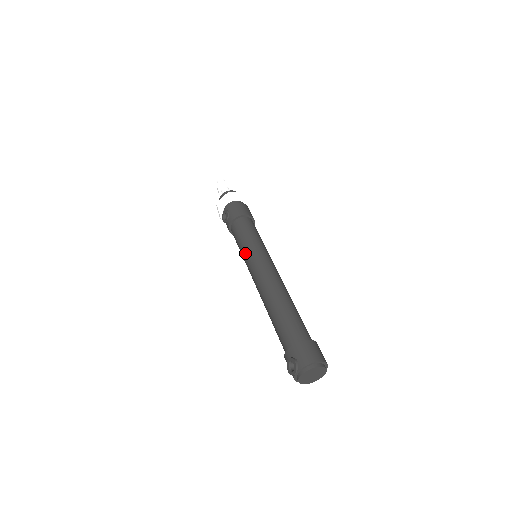
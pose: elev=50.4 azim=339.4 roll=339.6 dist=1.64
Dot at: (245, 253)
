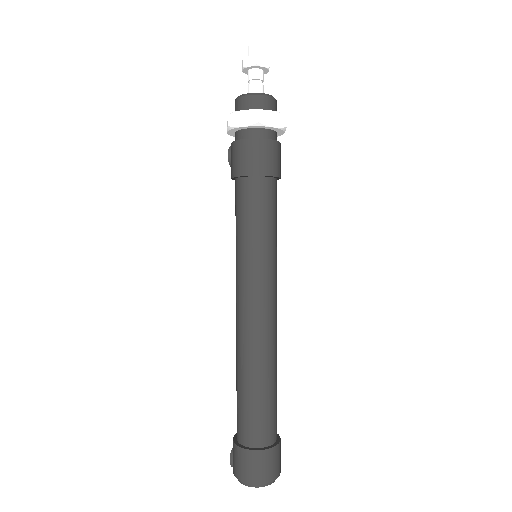
Dot at: occluded
